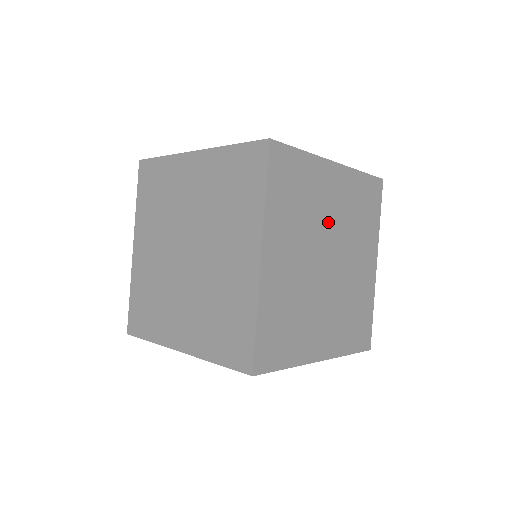
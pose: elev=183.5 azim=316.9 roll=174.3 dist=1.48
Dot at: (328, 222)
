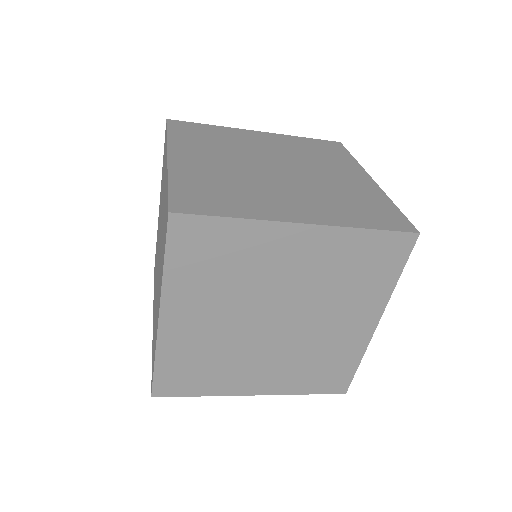
Dot at: (279, 286)
